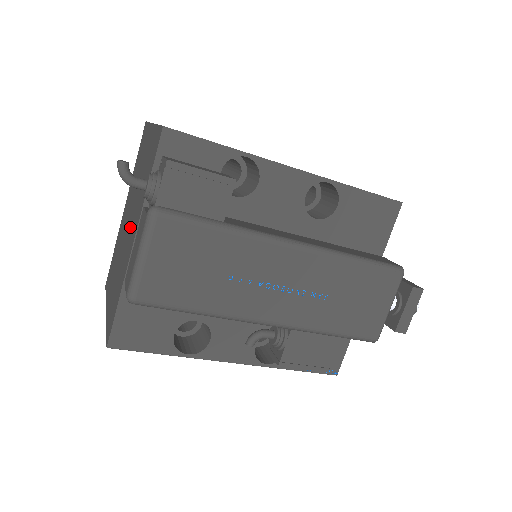
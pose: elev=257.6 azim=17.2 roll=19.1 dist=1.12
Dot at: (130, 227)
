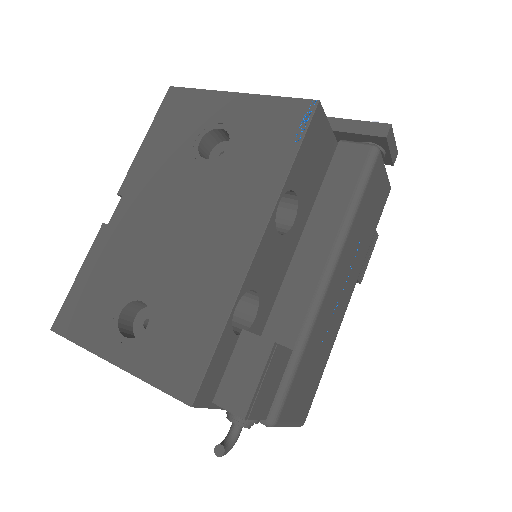
Dot at: occluded
